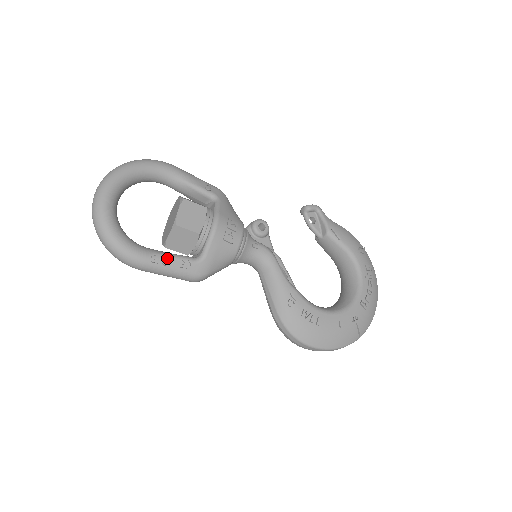
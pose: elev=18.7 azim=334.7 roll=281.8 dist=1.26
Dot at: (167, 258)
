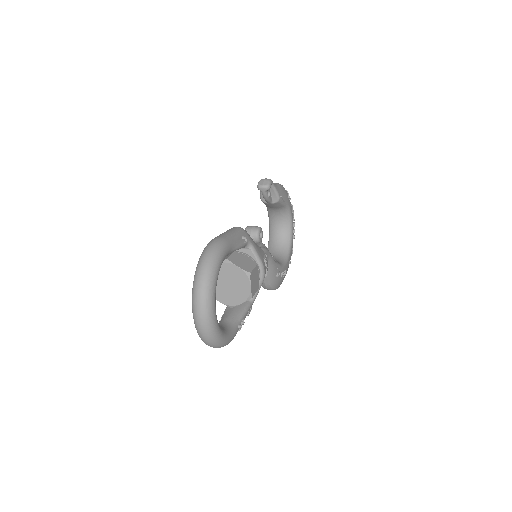
Dot at: occluded
